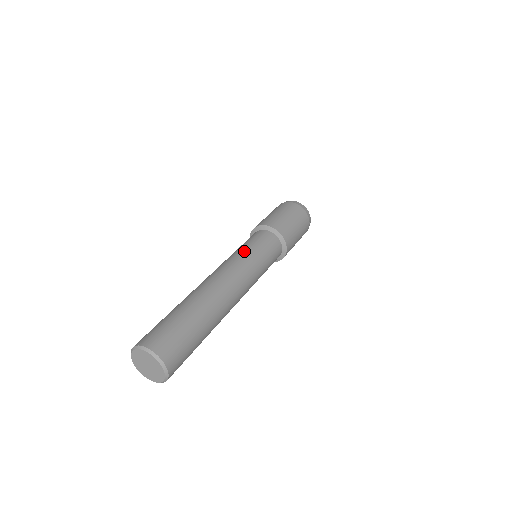
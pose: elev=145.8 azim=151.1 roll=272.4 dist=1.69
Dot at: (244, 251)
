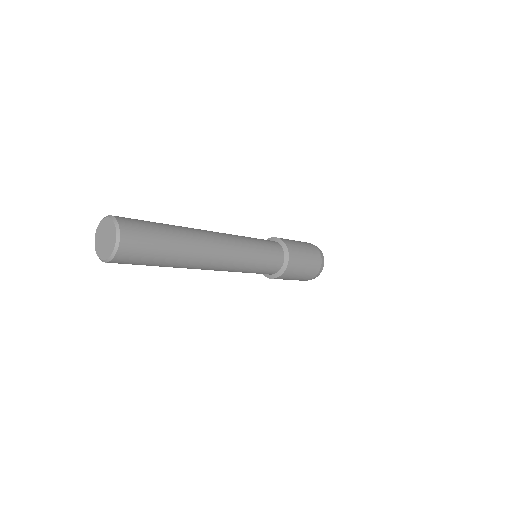
Dot at: (244, 236)
